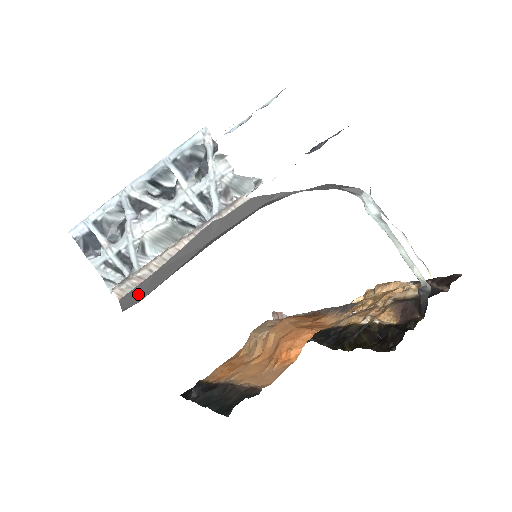
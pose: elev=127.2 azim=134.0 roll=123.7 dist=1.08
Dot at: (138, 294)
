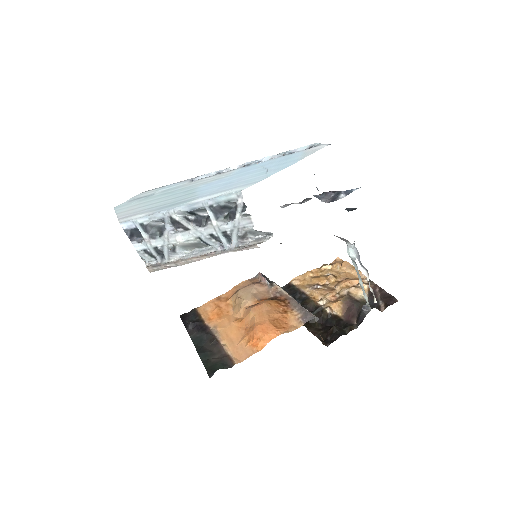
Dot at: occluded
